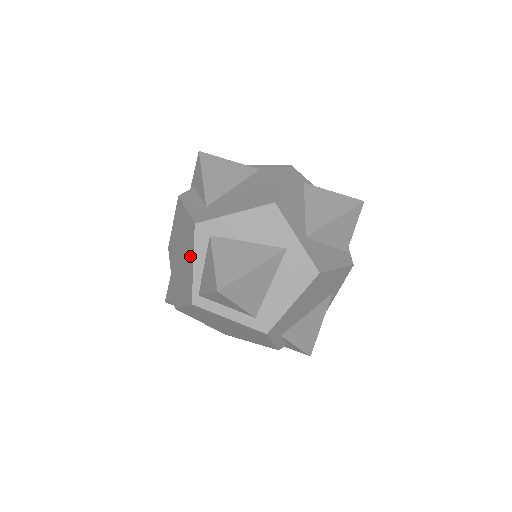
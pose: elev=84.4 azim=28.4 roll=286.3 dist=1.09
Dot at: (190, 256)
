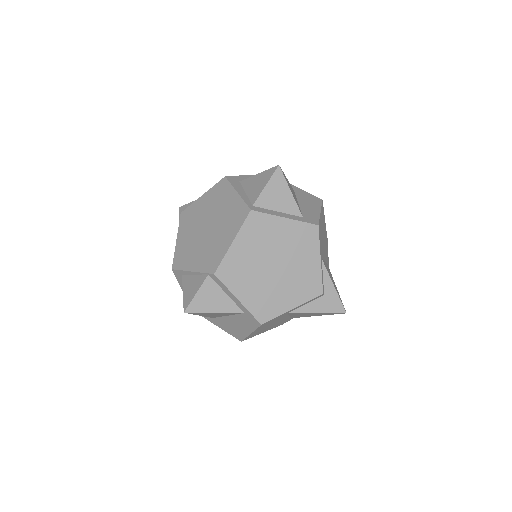
Dot at: (228, 197)
